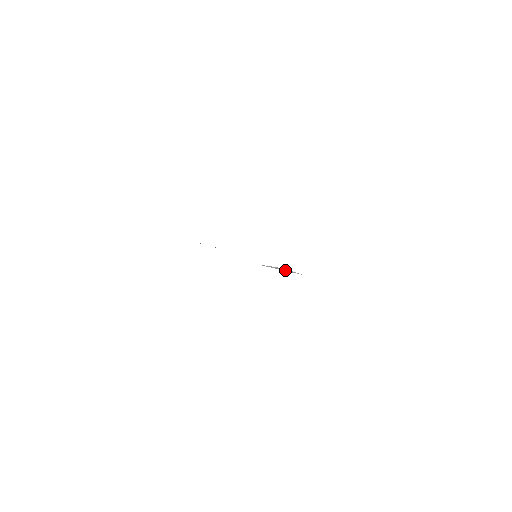
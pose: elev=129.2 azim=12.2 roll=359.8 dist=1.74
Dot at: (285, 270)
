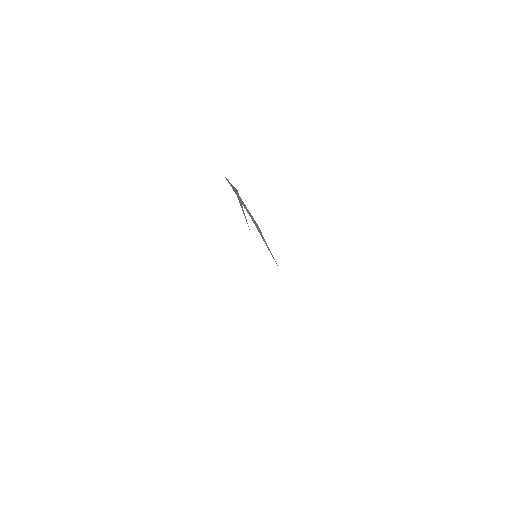
Dot at: occluded
